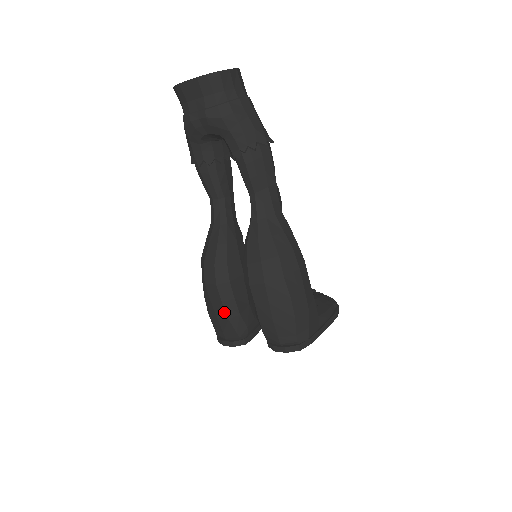
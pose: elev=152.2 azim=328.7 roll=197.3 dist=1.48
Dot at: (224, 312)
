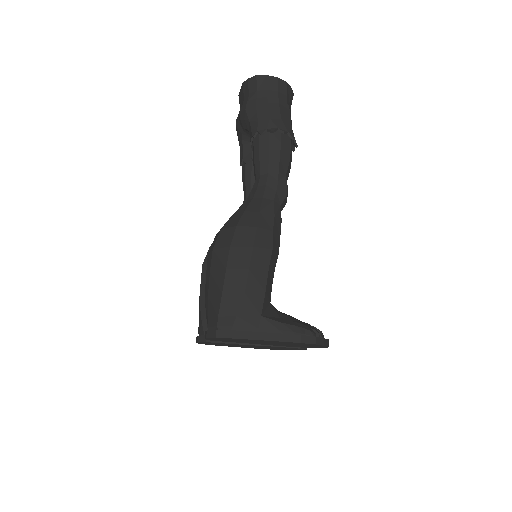
Dot at: (200, 296)
